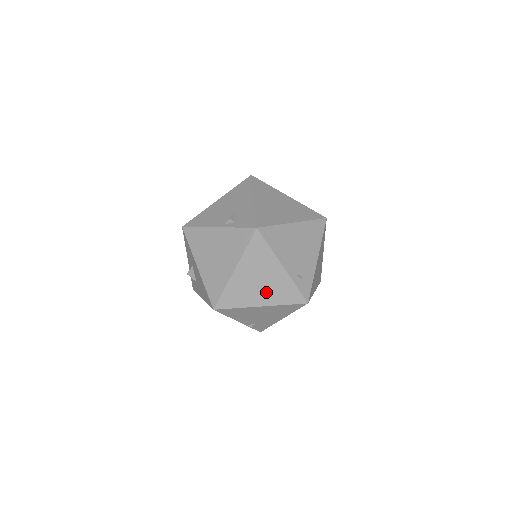
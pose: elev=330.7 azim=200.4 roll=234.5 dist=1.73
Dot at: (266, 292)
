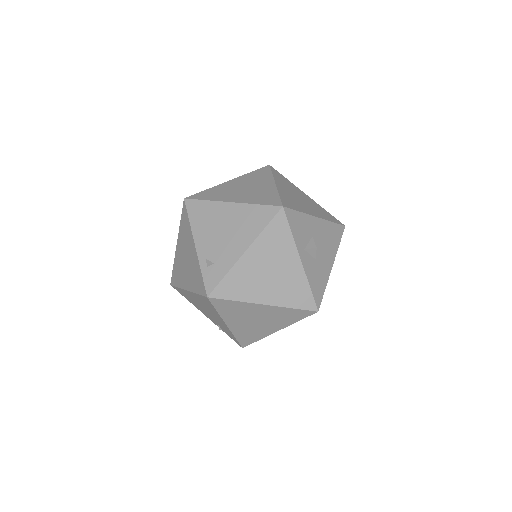
Dot at: (189, 274)
